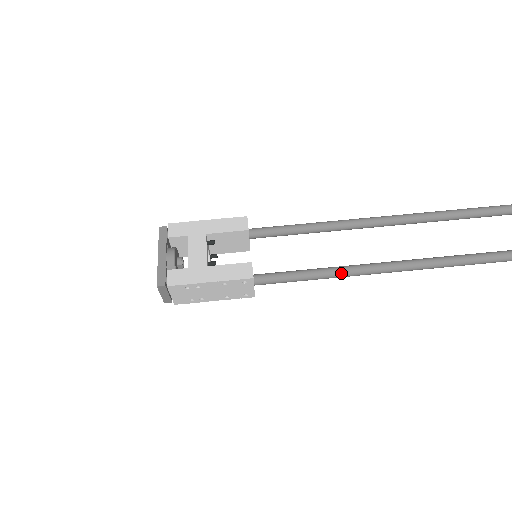
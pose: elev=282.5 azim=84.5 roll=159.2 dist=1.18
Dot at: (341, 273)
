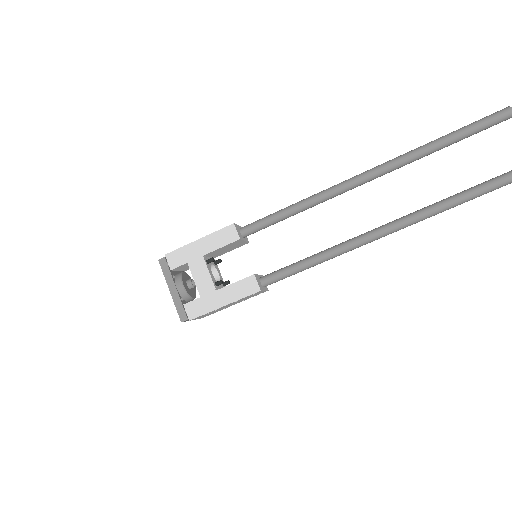
Dot at: (340, 253)
